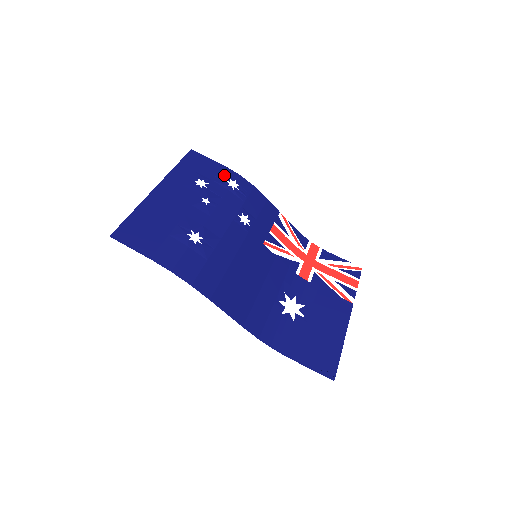
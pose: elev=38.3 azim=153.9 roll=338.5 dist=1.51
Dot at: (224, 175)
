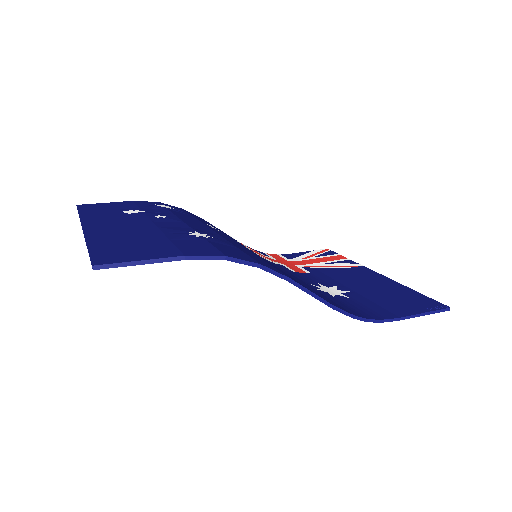
Dot at: (145, 204)
